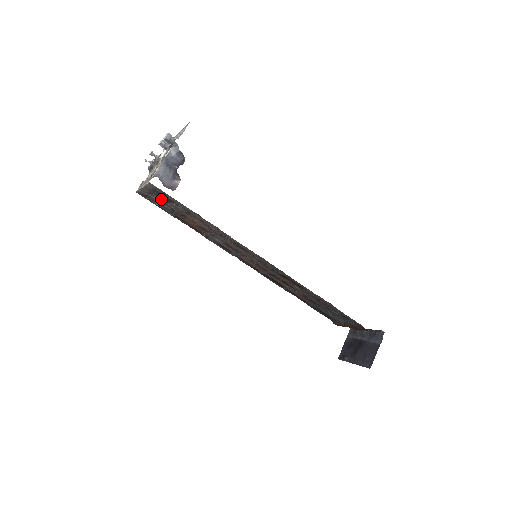
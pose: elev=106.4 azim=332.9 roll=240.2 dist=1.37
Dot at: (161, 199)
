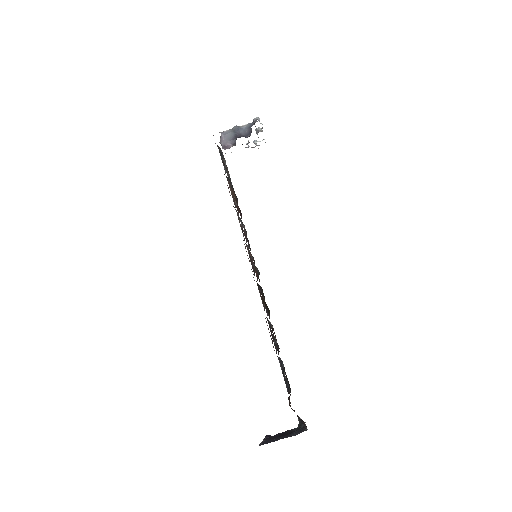
Dot at: occluded
